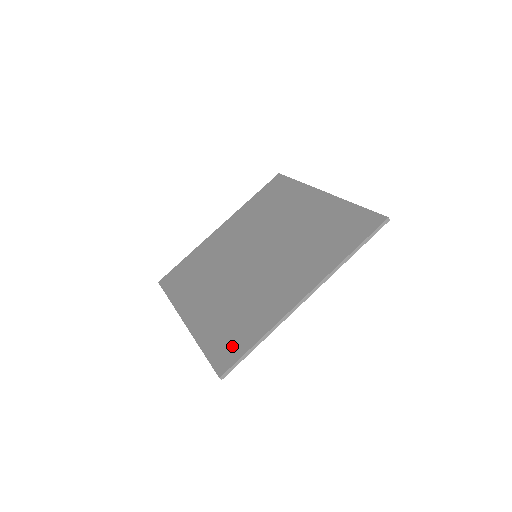
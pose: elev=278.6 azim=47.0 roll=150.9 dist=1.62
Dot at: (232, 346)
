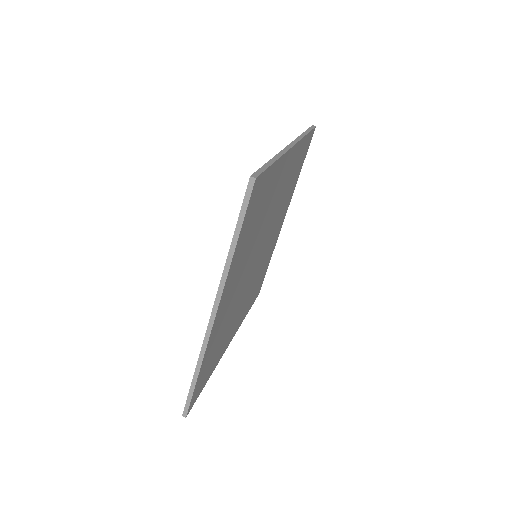
Dot at: occluded
